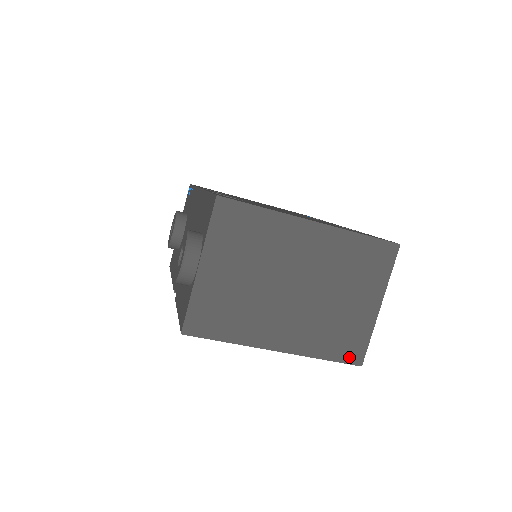
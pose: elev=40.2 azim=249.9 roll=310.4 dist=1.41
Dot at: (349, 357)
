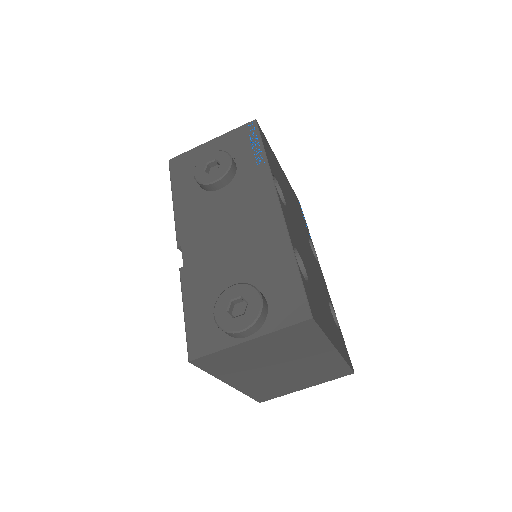
Dot at: (260, 398)
